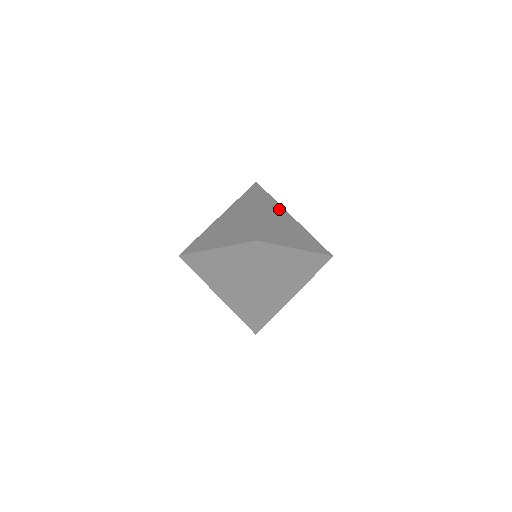
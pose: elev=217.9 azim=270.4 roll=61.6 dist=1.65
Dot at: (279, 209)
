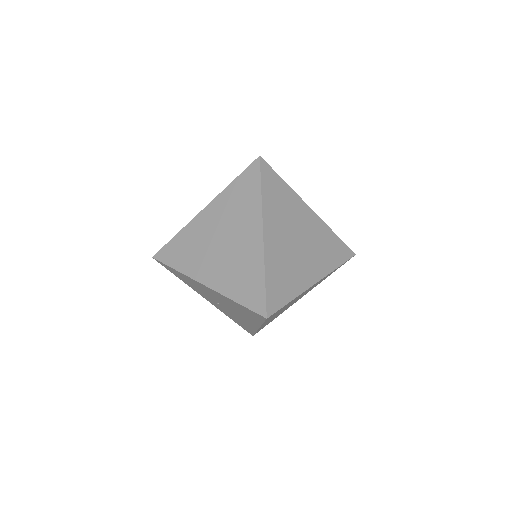
Dot at: (292, 204)
